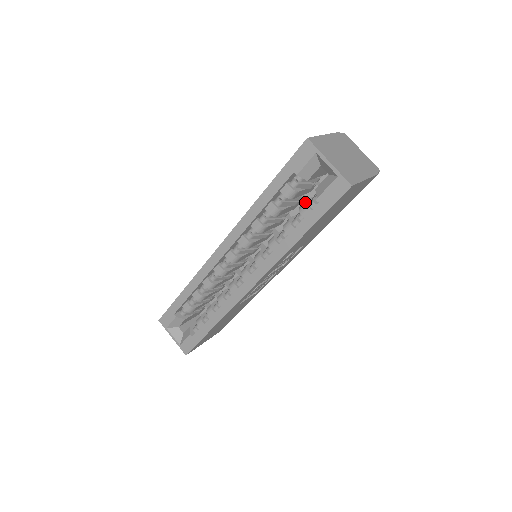
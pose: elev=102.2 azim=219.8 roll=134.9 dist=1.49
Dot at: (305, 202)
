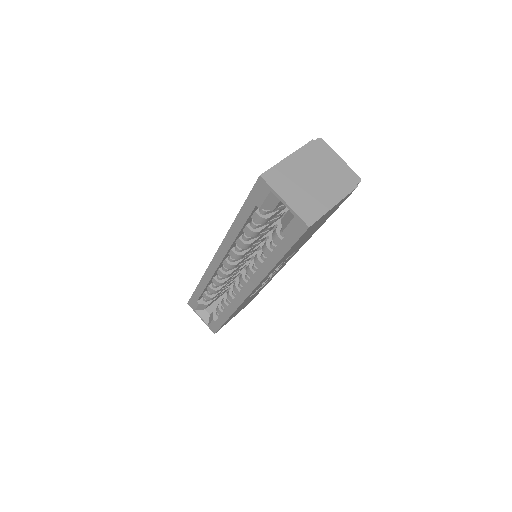
Dot at: (275, 230)
